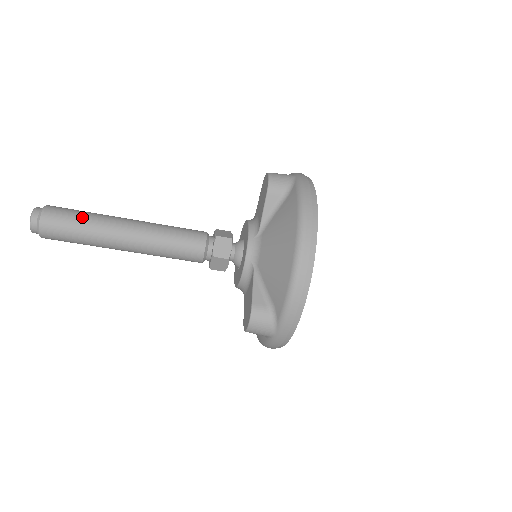
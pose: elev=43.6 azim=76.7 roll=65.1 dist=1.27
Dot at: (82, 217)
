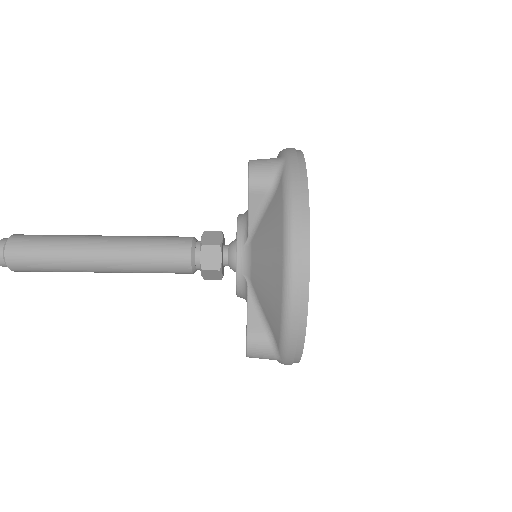
Dot at: (48, 246)
